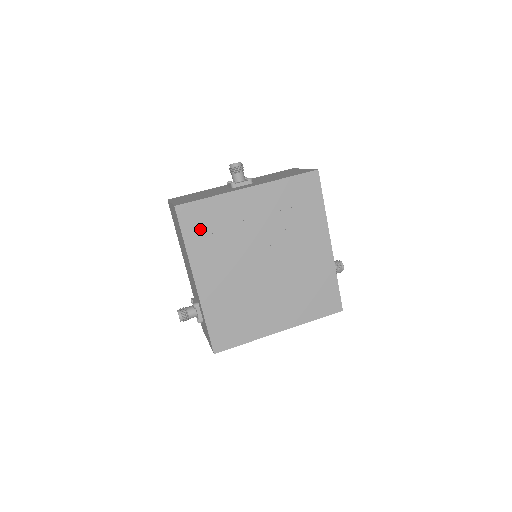
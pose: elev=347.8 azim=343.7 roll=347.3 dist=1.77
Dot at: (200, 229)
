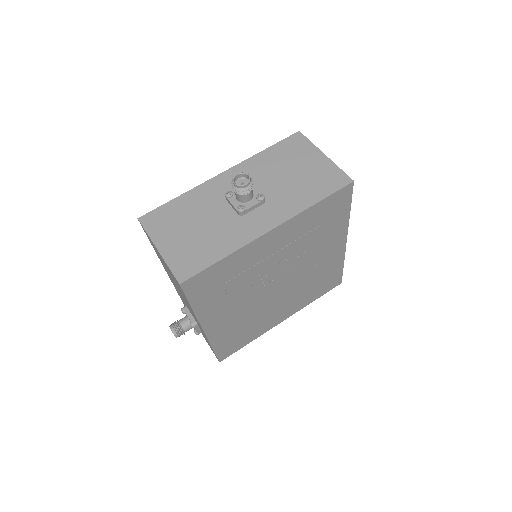
Dot at: (210, 290)
